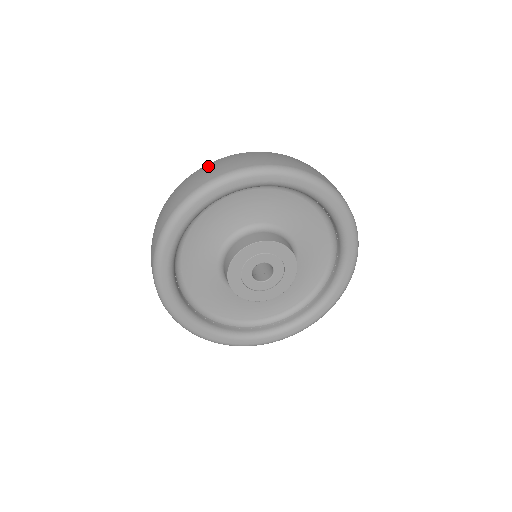
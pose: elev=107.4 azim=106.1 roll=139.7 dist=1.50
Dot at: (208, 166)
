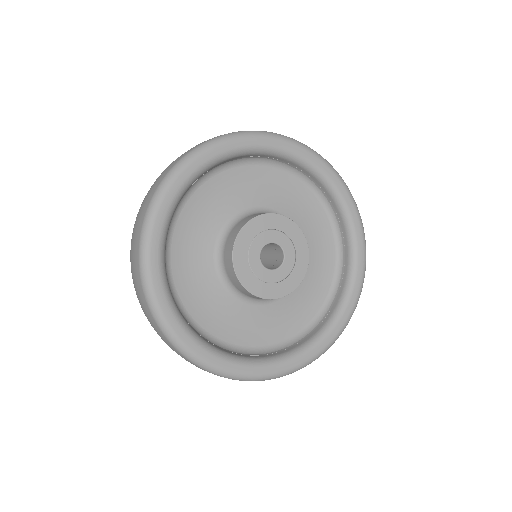
Dot at: occluded
